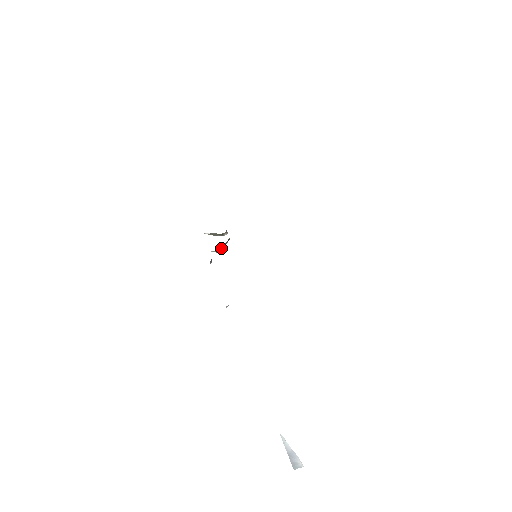
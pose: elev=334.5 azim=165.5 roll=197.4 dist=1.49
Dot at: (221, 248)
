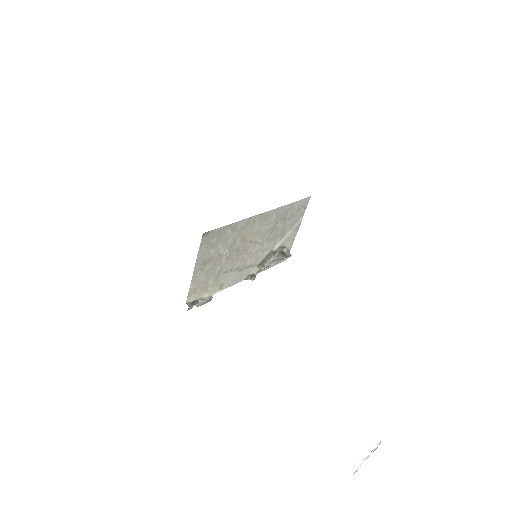
Dot at: (264, 264)
